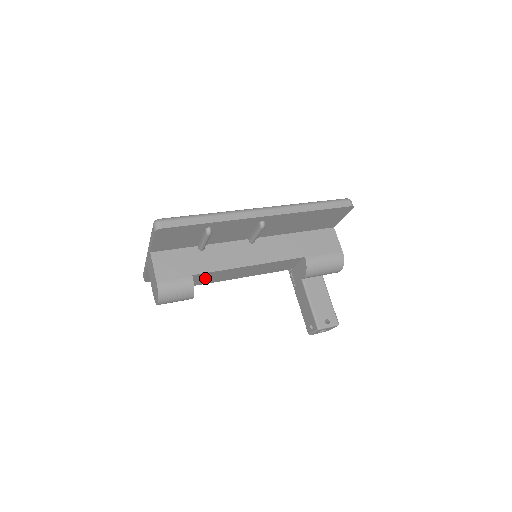
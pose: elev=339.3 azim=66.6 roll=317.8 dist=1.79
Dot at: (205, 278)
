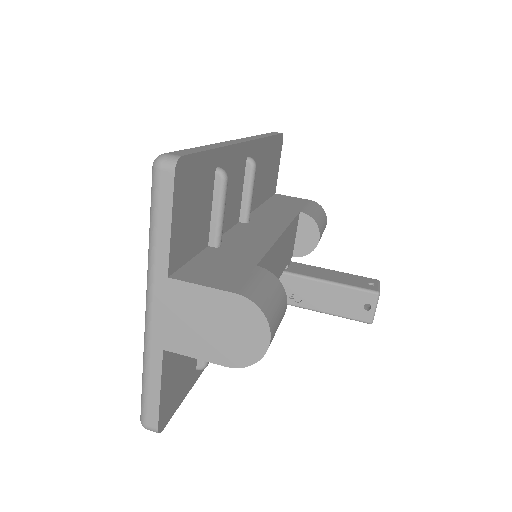
Dot at: occluded
